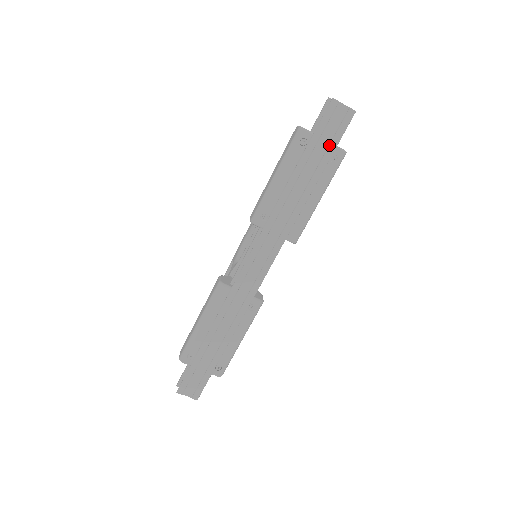
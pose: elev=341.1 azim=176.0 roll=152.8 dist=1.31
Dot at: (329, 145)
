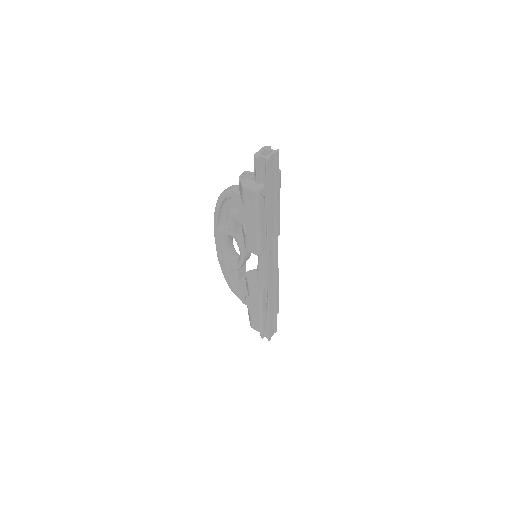
Dot at: (275, 181)
